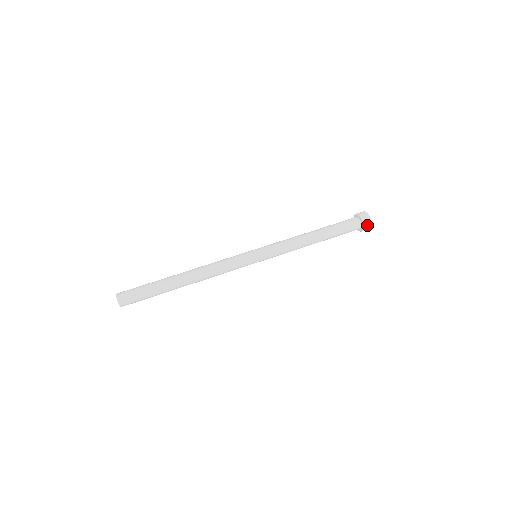
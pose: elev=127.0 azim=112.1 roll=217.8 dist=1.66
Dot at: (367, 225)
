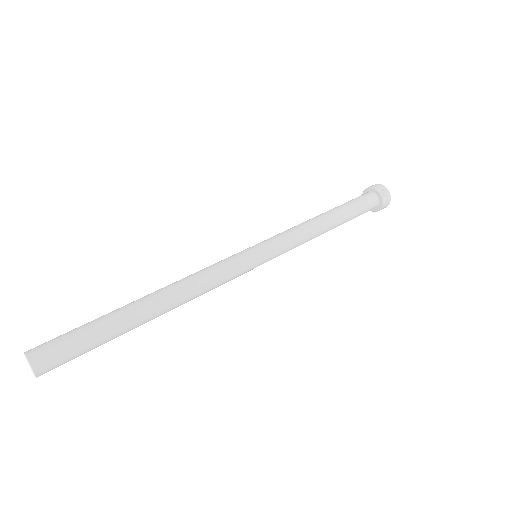
Dot at: (386, 199)
